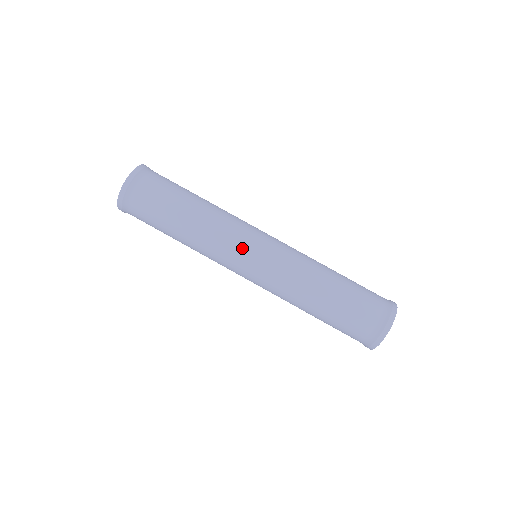
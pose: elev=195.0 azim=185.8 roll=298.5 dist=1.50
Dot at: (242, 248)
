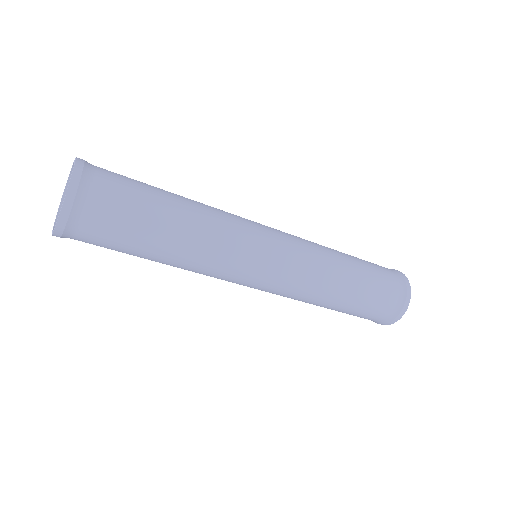
Dot at: (257, 235)
